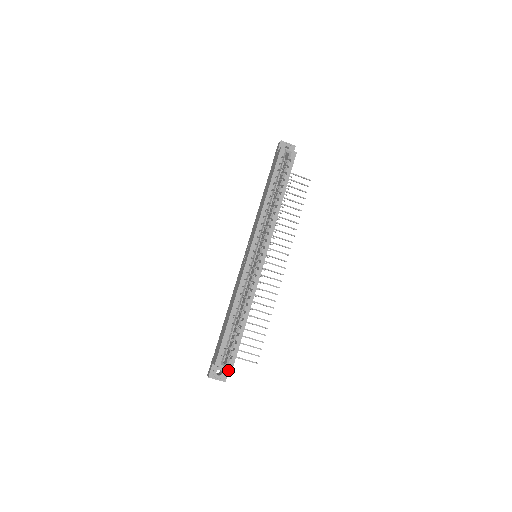
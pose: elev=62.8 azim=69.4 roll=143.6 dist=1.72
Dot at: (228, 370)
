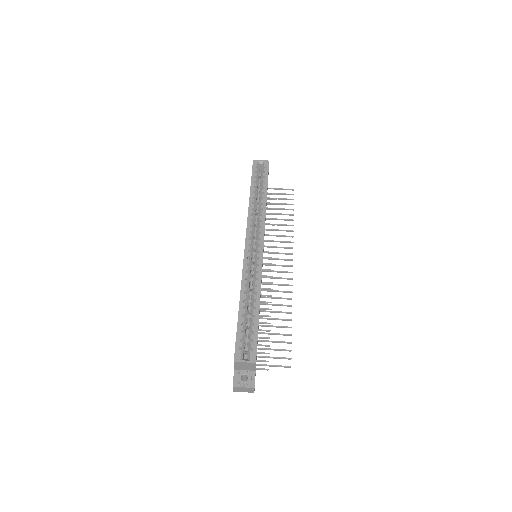
Dot at: (254, 374)
